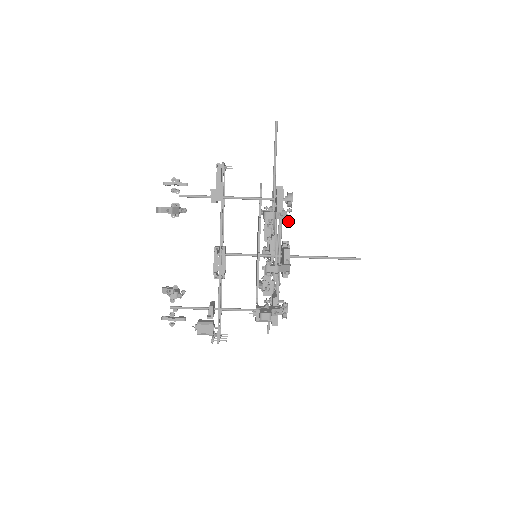
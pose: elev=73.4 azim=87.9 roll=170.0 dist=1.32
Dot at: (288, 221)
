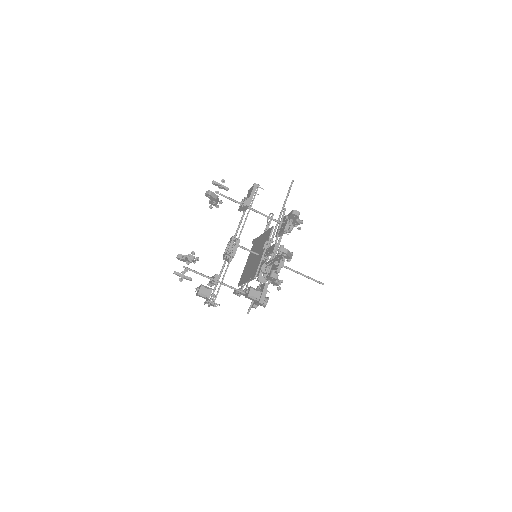
Dot at: (299, 228)
